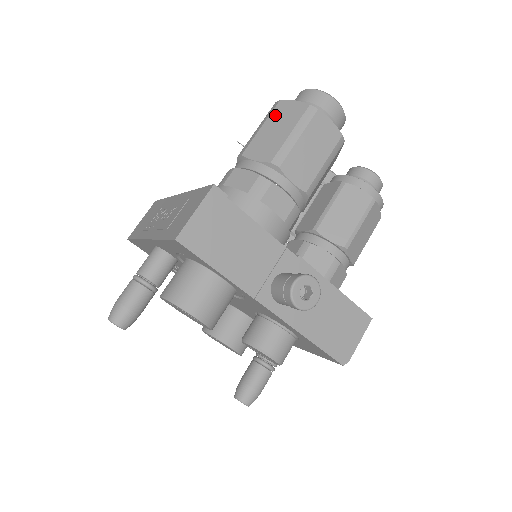
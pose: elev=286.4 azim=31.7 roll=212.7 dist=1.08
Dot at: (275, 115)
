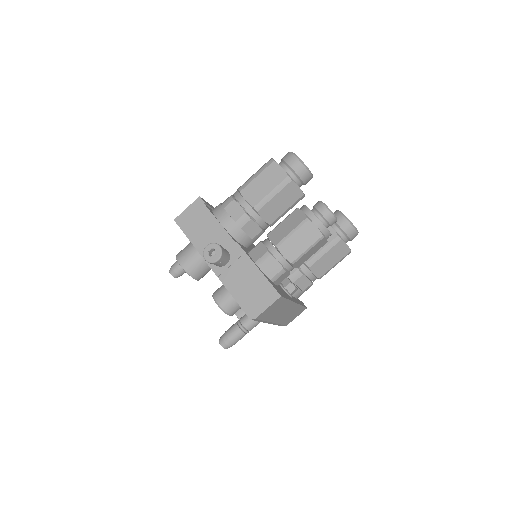
Dot at: occluded
